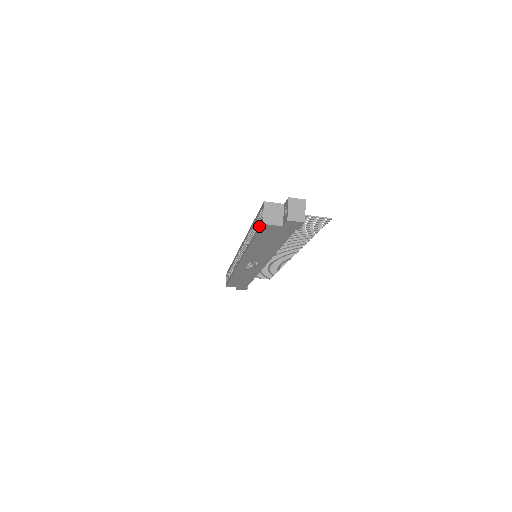
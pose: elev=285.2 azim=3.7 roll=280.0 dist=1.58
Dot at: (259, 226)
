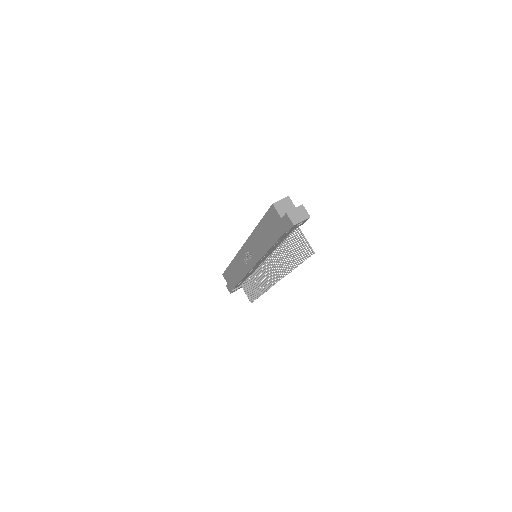
Dot at: (270, 208)
